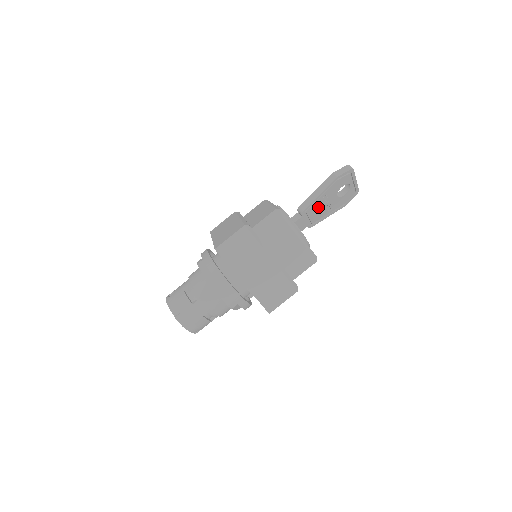
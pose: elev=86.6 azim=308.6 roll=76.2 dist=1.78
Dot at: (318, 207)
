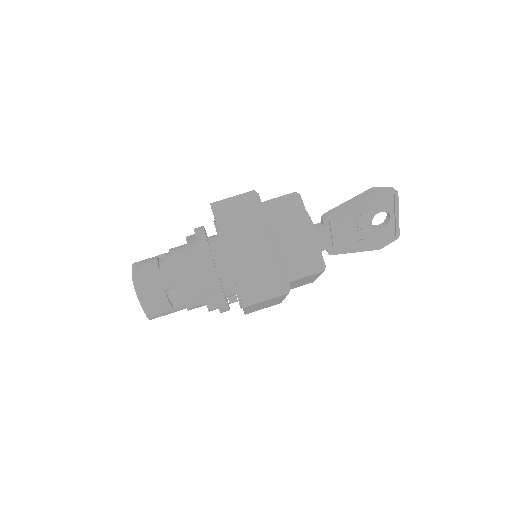
Dot at: (346, 225)
